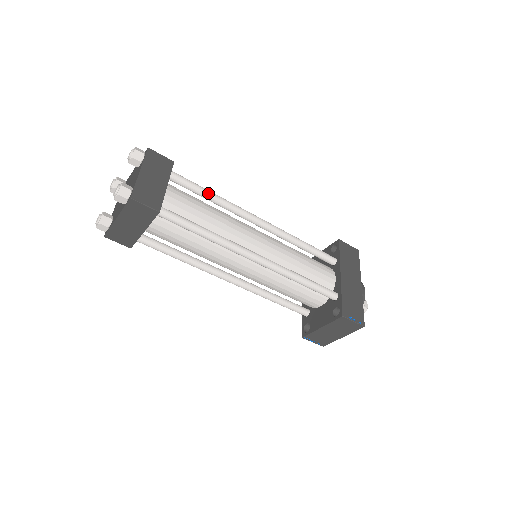
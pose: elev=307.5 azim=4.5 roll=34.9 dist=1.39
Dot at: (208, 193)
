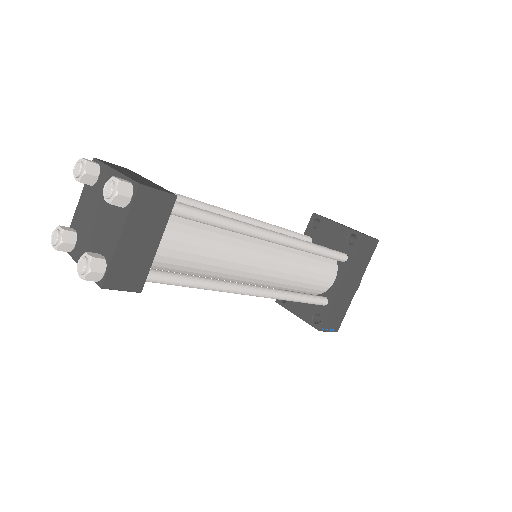
Dot at: (217, 224)
